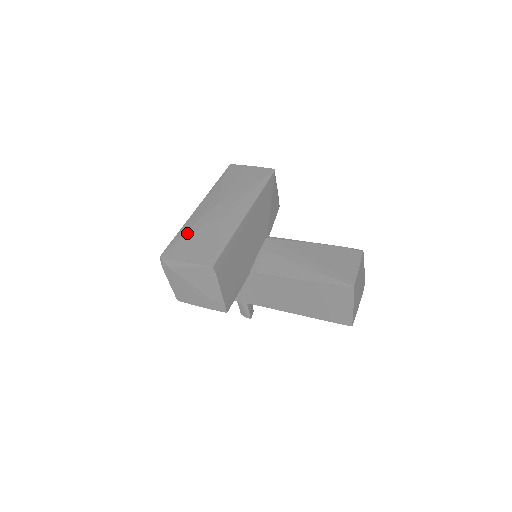
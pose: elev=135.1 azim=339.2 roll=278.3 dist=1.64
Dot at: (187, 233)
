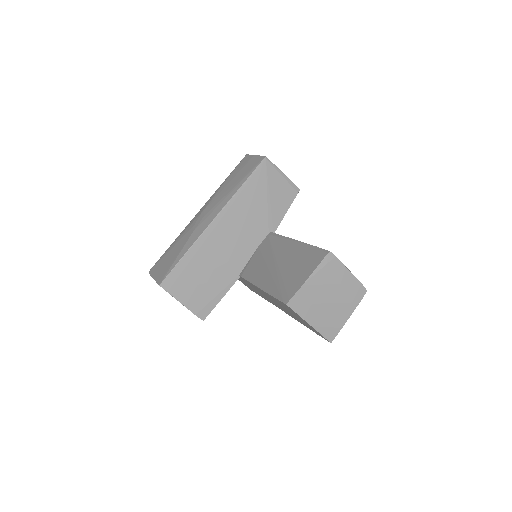
Dot at: (172, 246)
